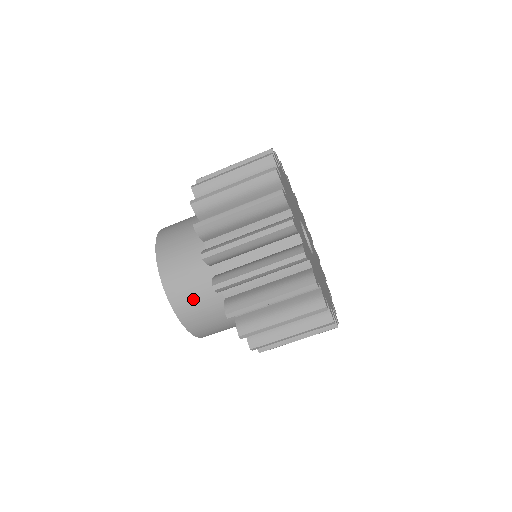
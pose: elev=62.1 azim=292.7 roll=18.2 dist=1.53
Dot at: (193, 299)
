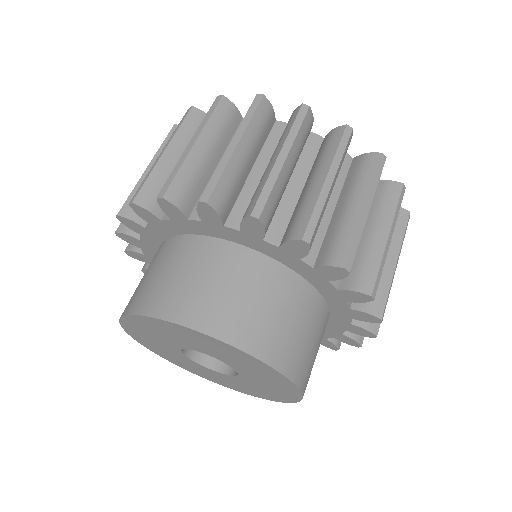
Dot at: (143, 283)
